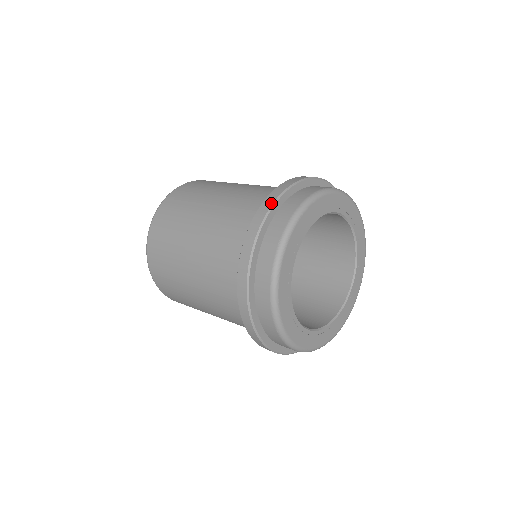
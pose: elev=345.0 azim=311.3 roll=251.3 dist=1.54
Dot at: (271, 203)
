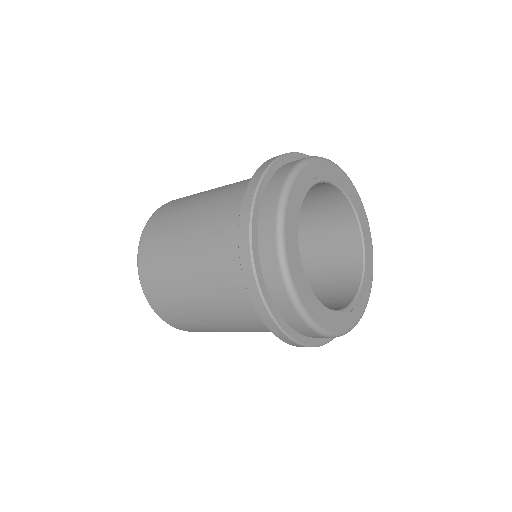
Dot at: (251, 198)
